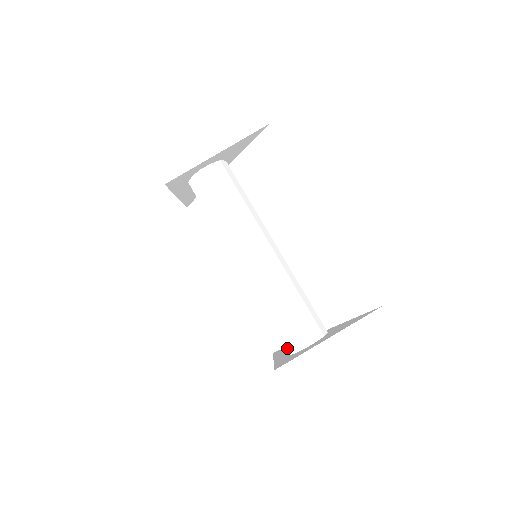
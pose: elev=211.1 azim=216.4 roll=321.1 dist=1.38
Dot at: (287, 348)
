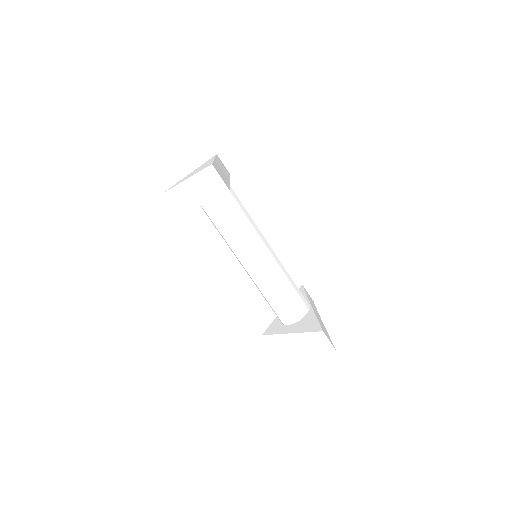
Dot at: occluded
